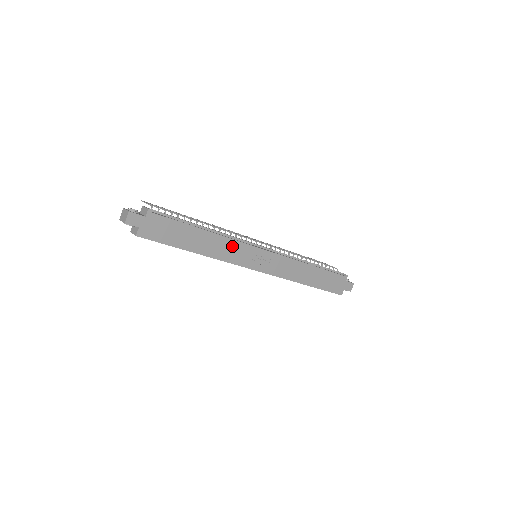
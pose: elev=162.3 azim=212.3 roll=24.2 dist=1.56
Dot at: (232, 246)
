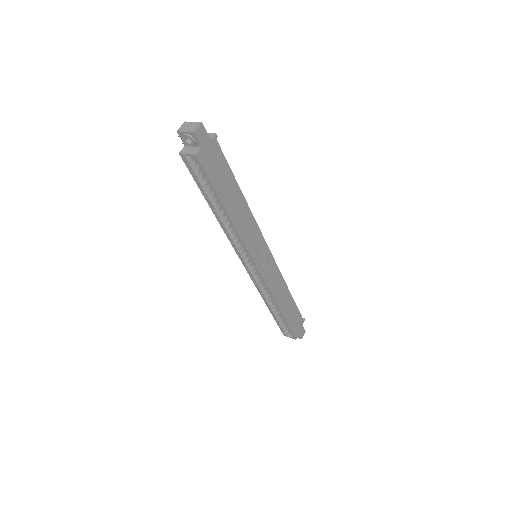
Dot at: (253, 228)
